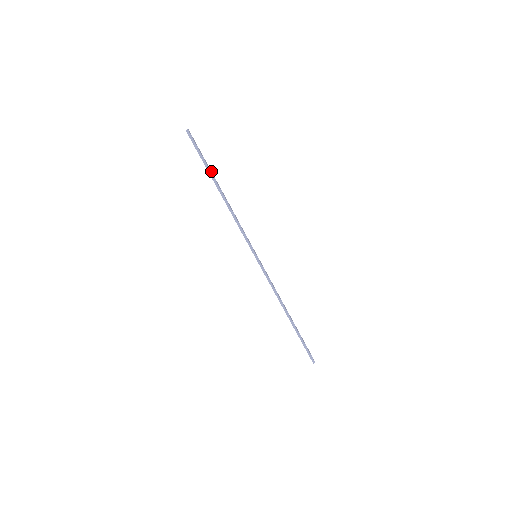
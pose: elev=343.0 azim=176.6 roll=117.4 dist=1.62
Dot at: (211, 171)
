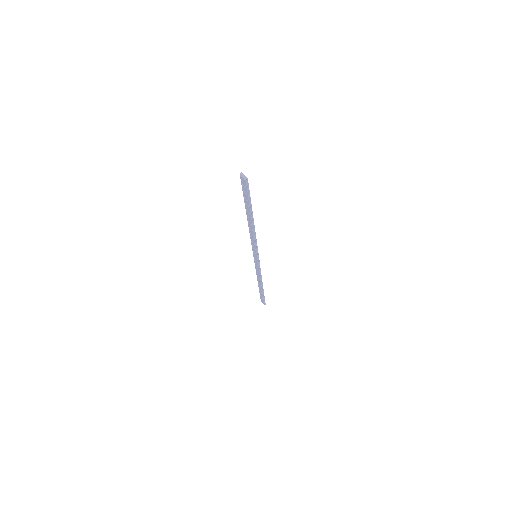
Dot at: occluded
